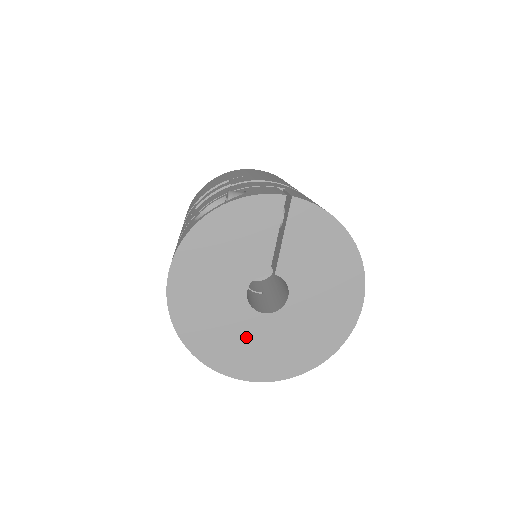
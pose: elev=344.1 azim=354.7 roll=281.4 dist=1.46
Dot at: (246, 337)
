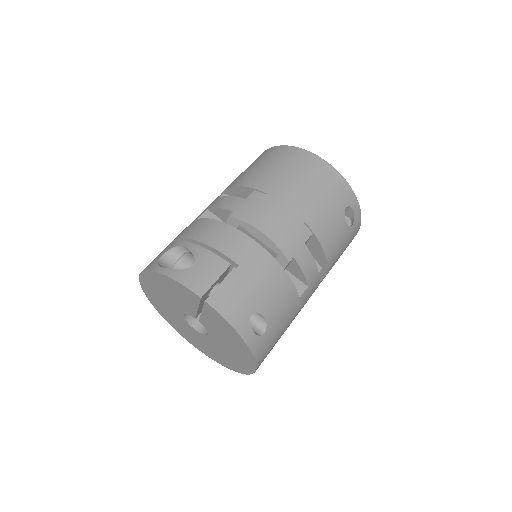
Dot at: (186, 329)
